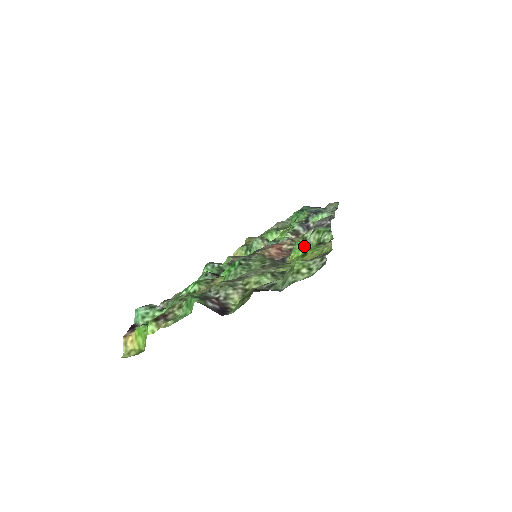
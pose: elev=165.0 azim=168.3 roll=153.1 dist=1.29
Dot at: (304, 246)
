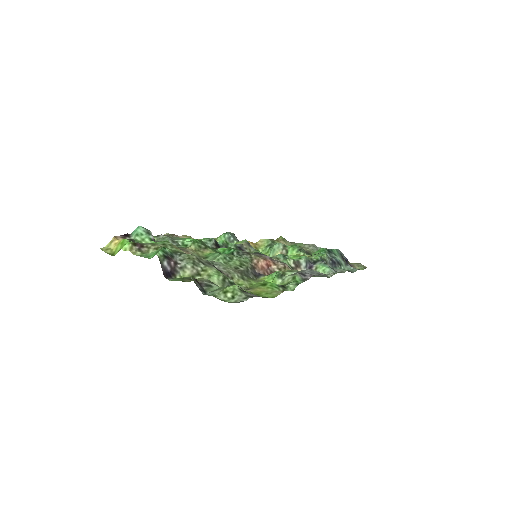
Dot at: (278, 278)
